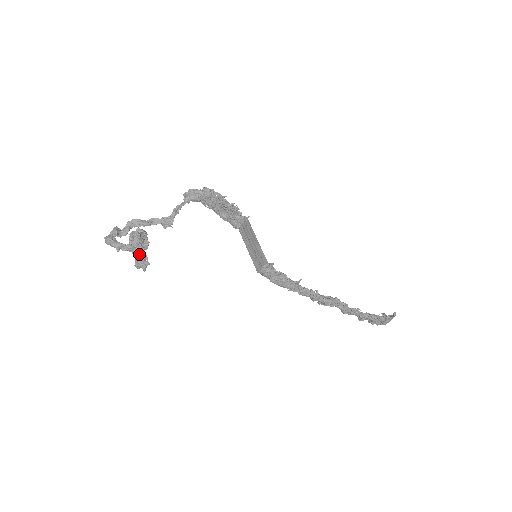
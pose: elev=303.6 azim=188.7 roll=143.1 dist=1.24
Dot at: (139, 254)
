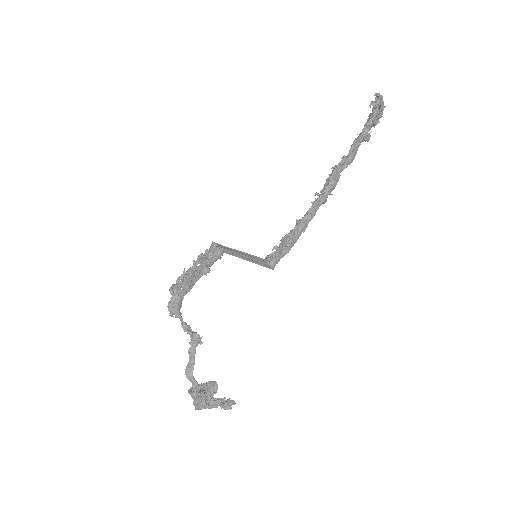
Dot at: (217, 405)
